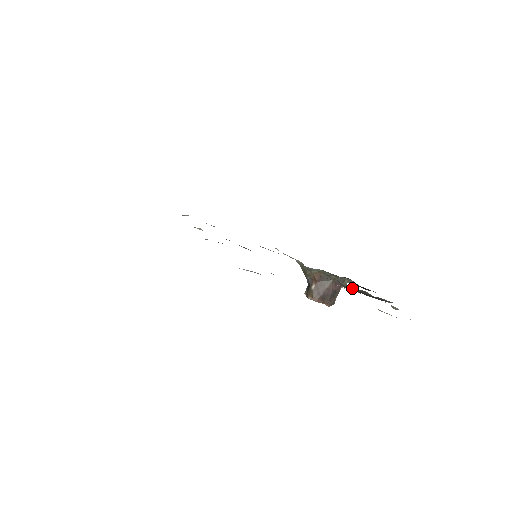
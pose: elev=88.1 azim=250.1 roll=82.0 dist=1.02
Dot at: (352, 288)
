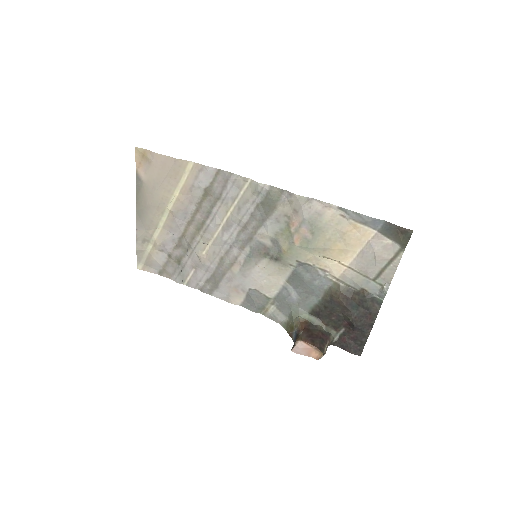
Dot at: (342, 286)
